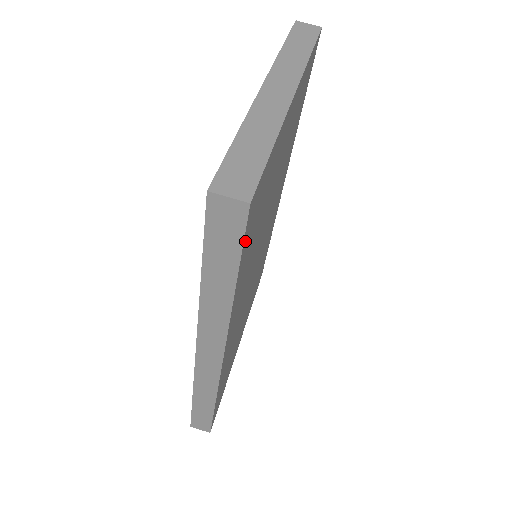
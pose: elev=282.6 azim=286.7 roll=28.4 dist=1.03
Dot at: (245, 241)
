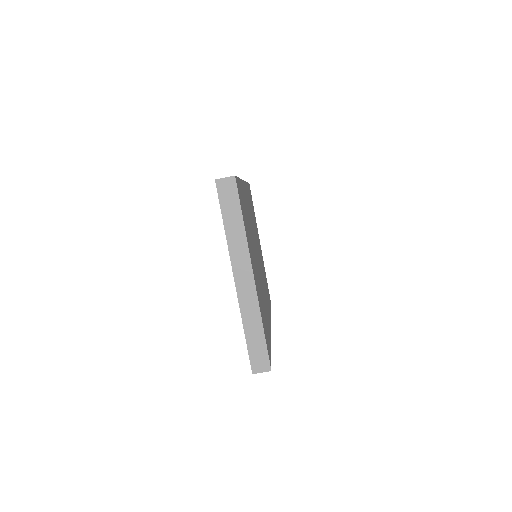
Dot at: (270, 355)
